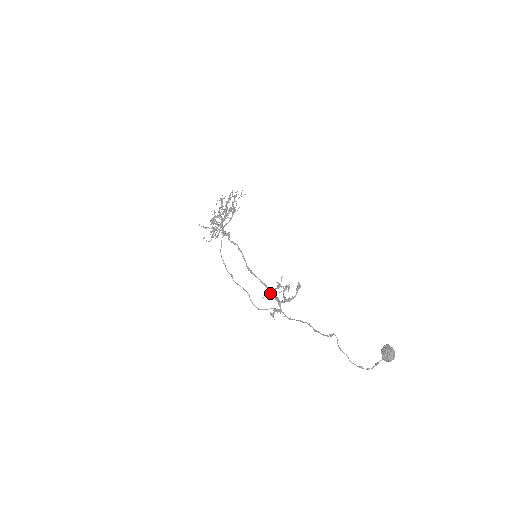
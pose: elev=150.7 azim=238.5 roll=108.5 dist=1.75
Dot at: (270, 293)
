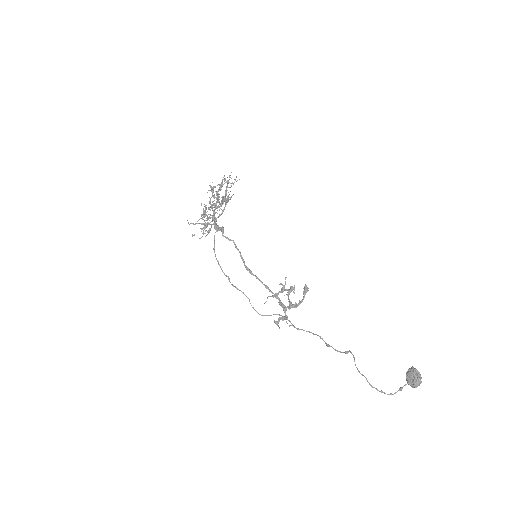
Dot at: (273, 297)
